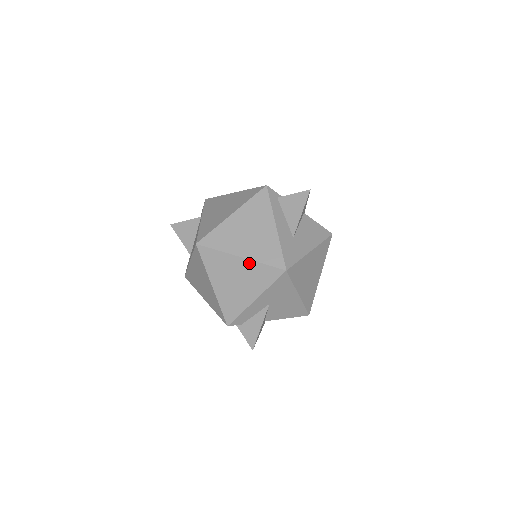
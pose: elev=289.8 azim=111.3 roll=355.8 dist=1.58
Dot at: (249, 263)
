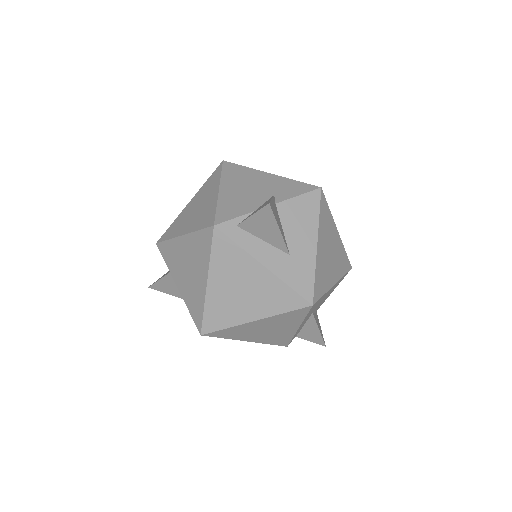
Dot at: (268, 319)
